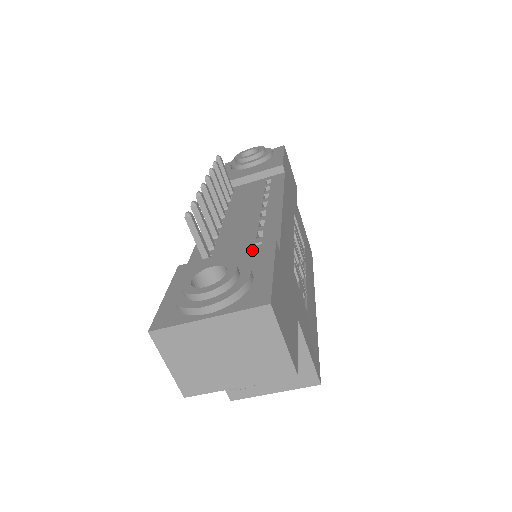
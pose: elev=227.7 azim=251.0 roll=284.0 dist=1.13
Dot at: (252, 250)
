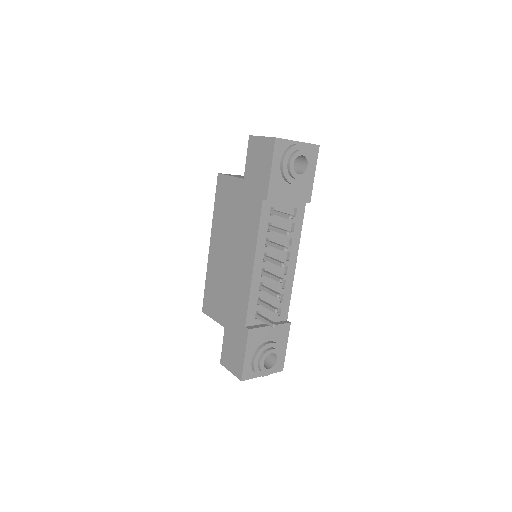
Dot at: (281, 328)
